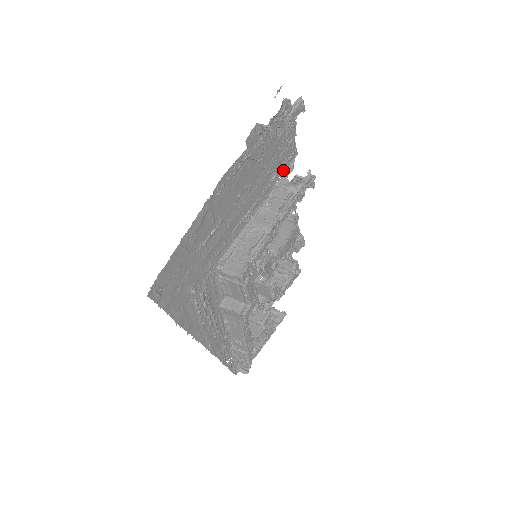
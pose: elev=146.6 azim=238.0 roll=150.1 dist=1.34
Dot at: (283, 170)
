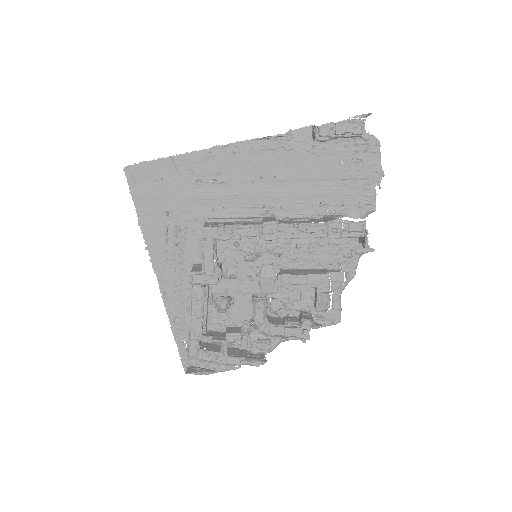
Dot at: (341, 208)
